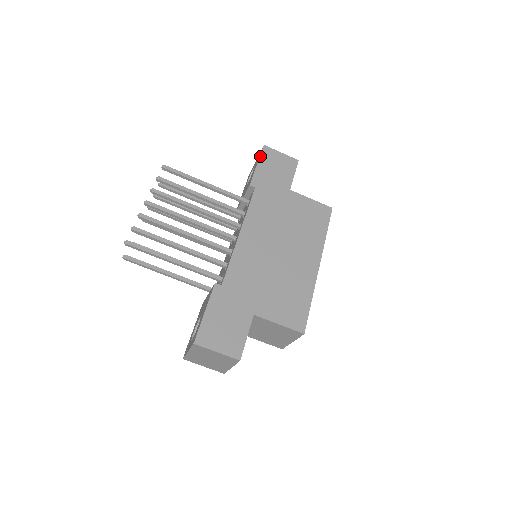
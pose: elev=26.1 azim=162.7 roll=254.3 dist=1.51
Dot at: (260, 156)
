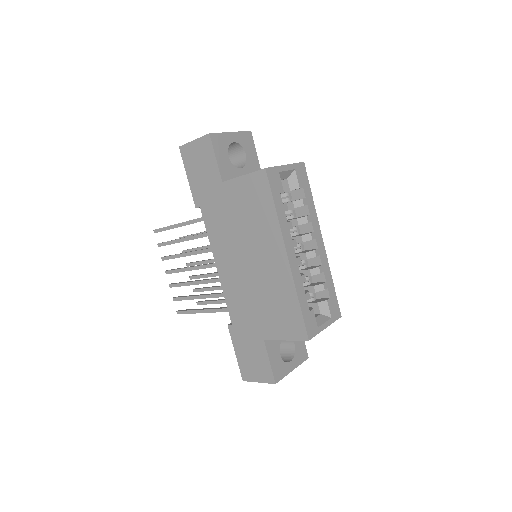
Dot at: (184, 165)
